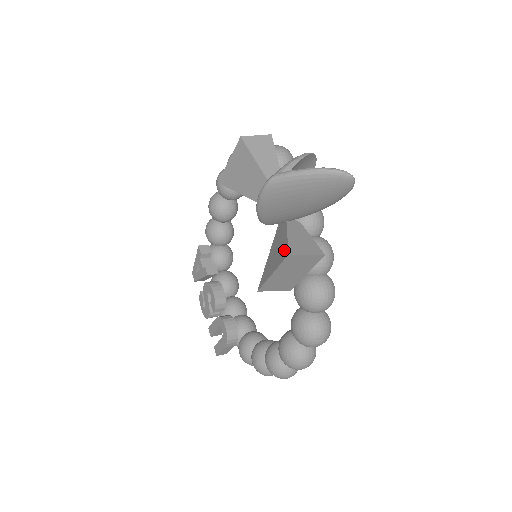
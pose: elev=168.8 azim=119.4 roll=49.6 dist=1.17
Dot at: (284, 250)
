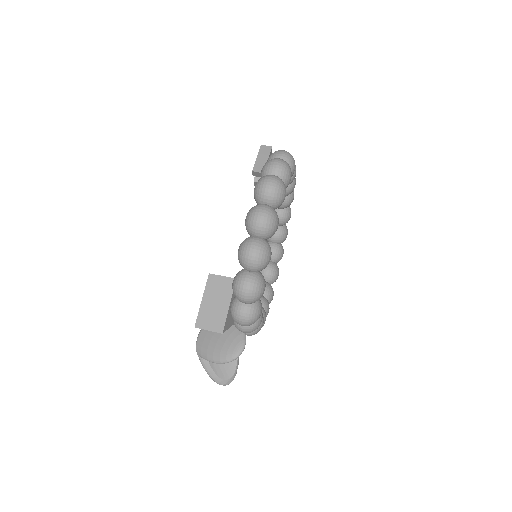
Dot at: occluded
